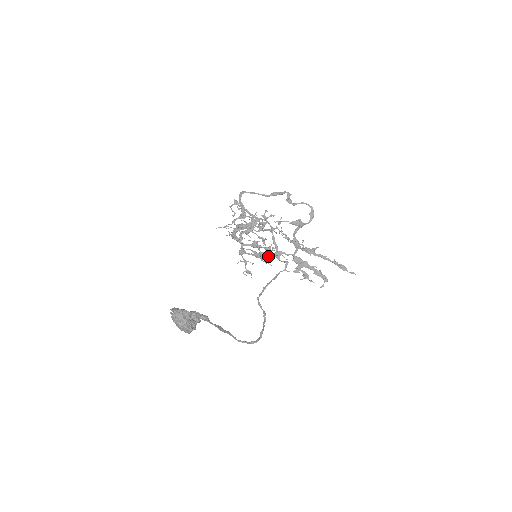
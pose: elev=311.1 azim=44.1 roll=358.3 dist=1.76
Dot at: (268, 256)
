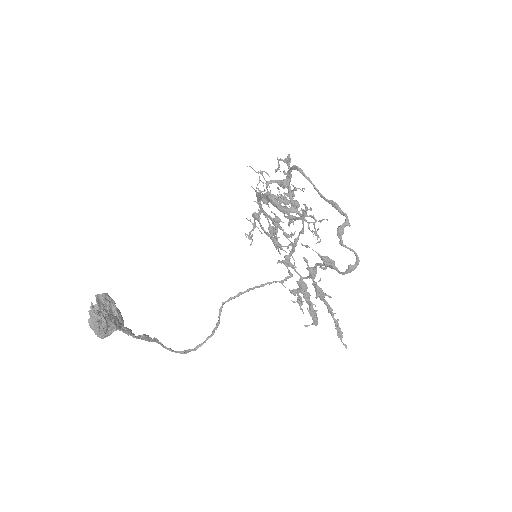
Dot at: (280, 246)
